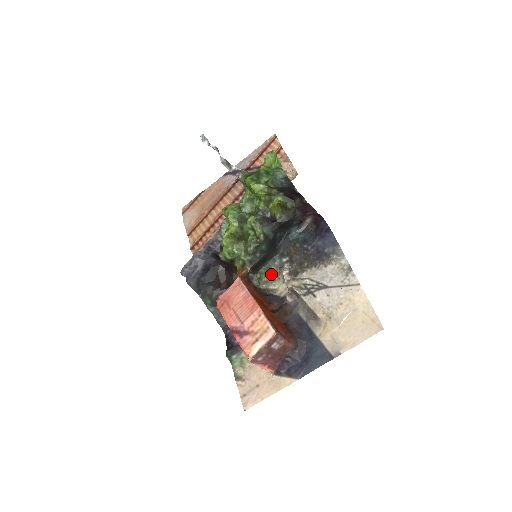
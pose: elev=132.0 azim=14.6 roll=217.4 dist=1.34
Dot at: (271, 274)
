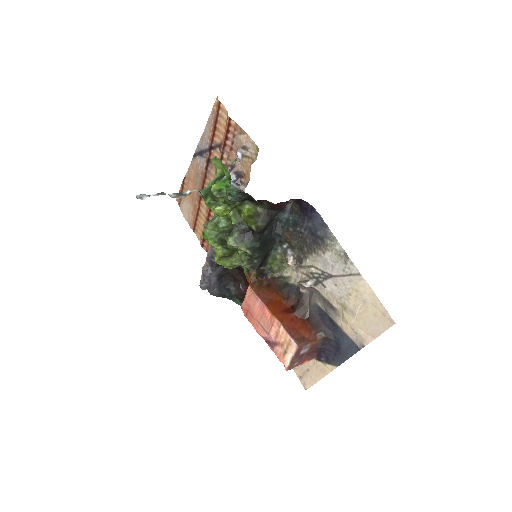
Dot at: (279, 263)
